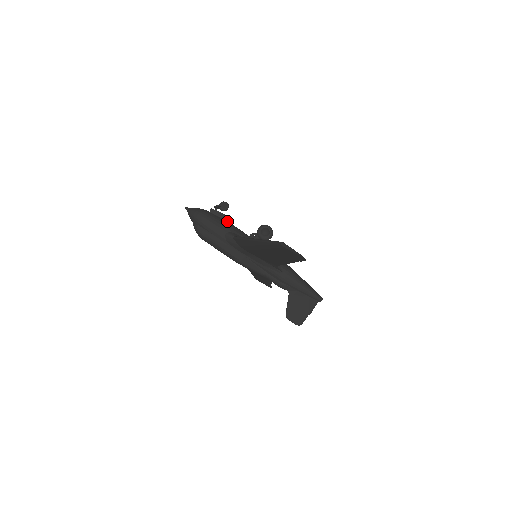
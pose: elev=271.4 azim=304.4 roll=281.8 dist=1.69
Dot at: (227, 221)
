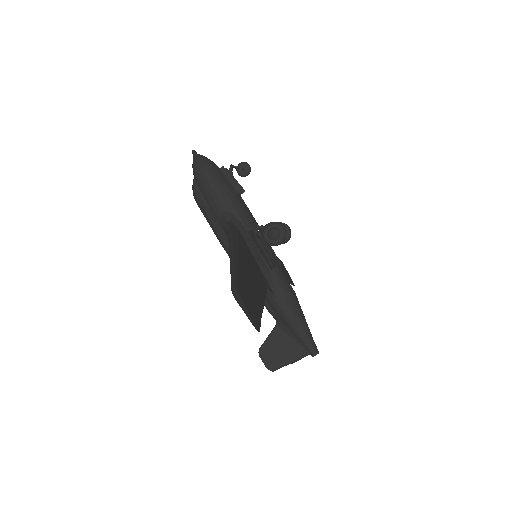
Dot at: (242, 191)
